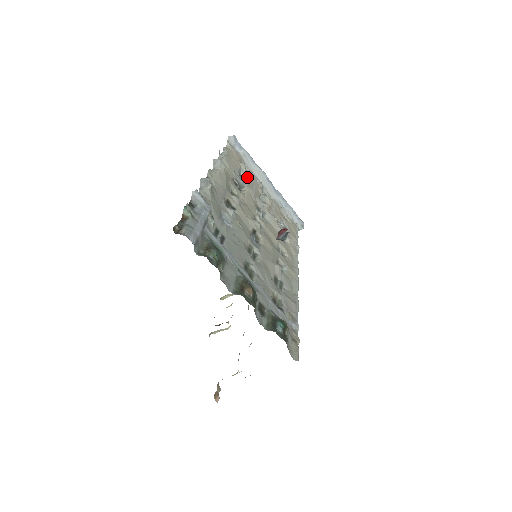
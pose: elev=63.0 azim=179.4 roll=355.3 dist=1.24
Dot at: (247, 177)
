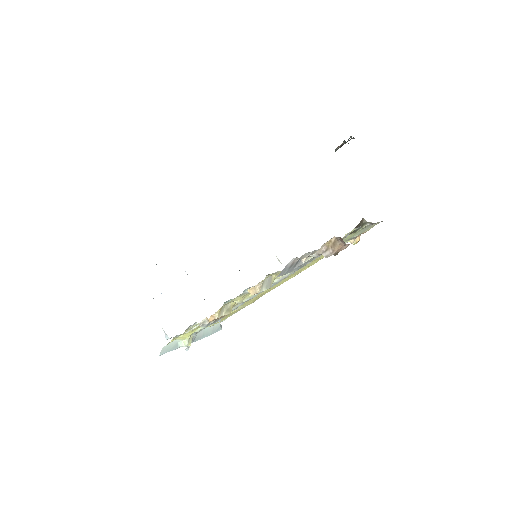
Dot at: occluded
